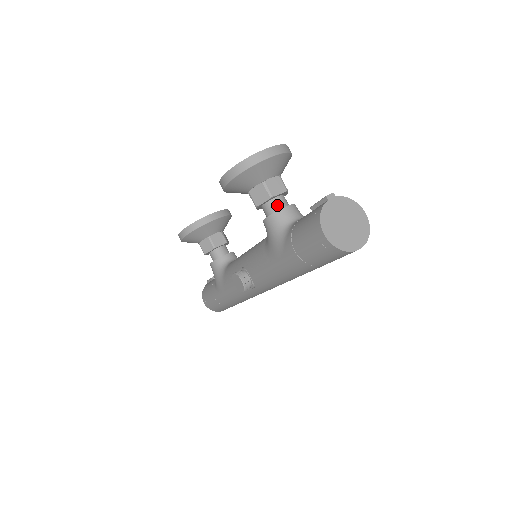
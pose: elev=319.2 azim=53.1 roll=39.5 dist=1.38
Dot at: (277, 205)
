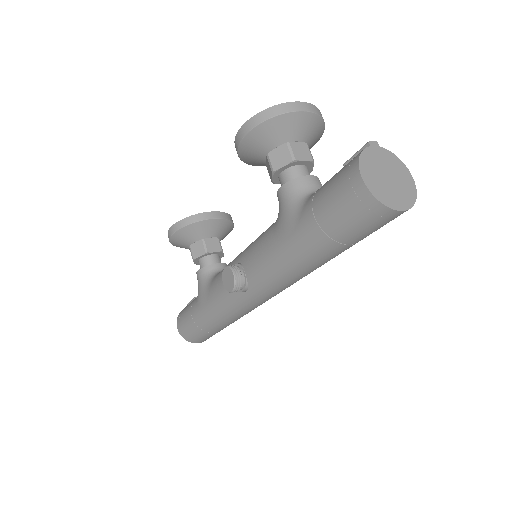
Dot at: (299, 173)
